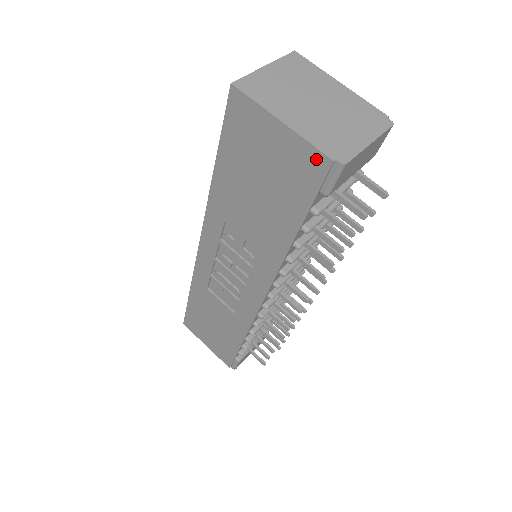
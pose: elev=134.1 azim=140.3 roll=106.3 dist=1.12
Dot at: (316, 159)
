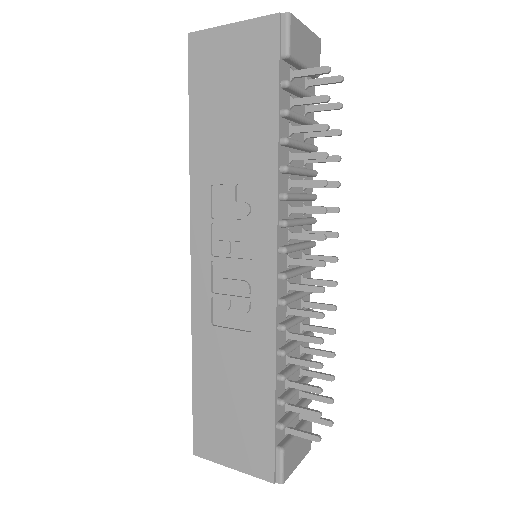
Dot at: (267, 25)
